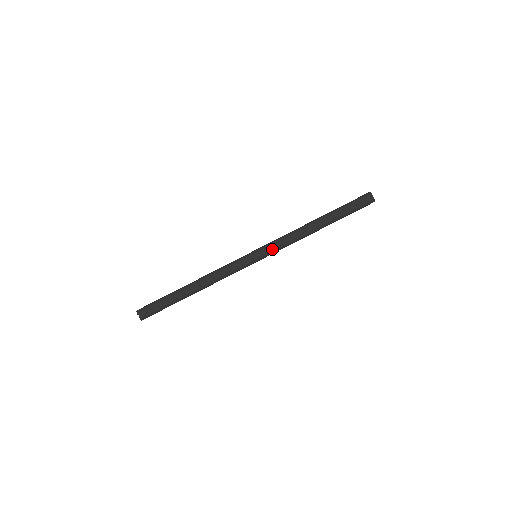
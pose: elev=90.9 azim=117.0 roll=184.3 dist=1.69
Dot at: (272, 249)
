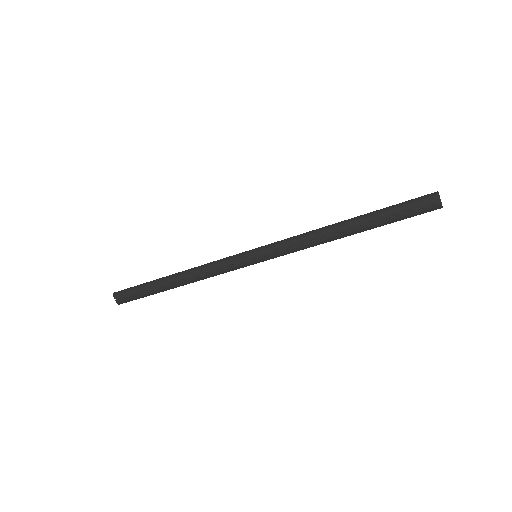
Dot at: (277, 252)
